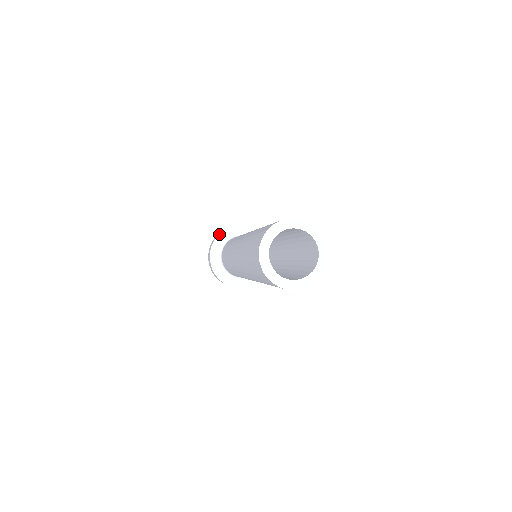
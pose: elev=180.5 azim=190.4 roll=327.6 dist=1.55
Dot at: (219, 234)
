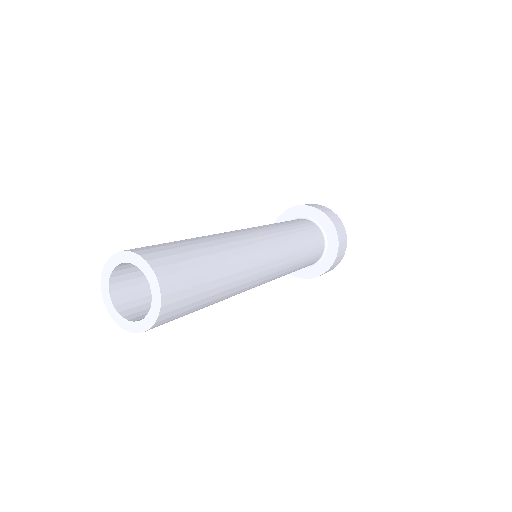
Dot at: occluded
